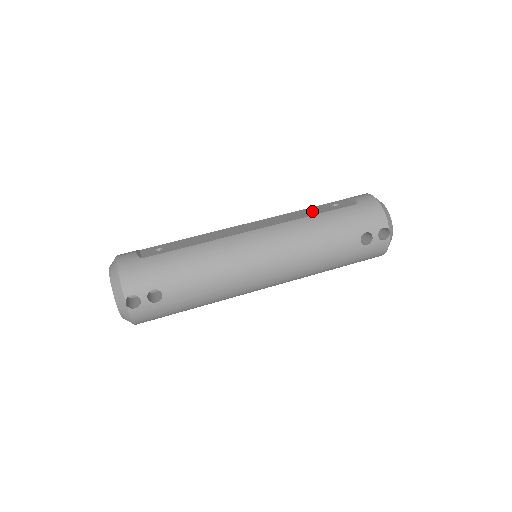
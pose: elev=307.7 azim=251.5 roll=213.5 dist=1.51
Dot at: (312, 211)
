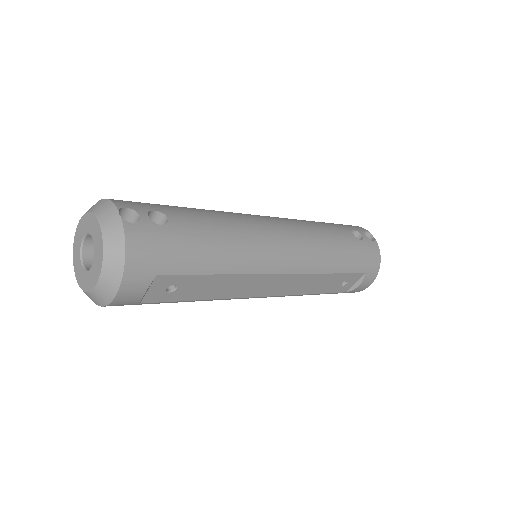
Dot at: occluded
